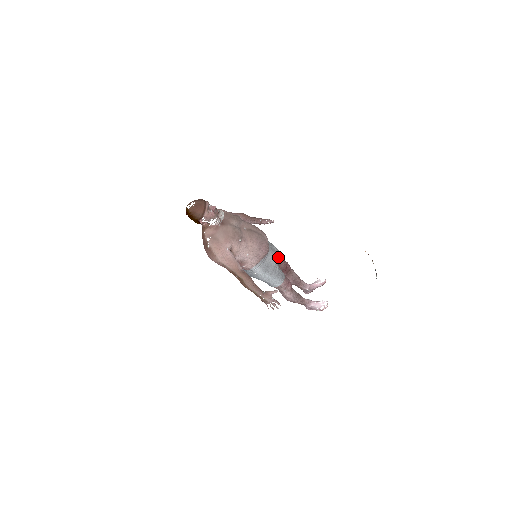
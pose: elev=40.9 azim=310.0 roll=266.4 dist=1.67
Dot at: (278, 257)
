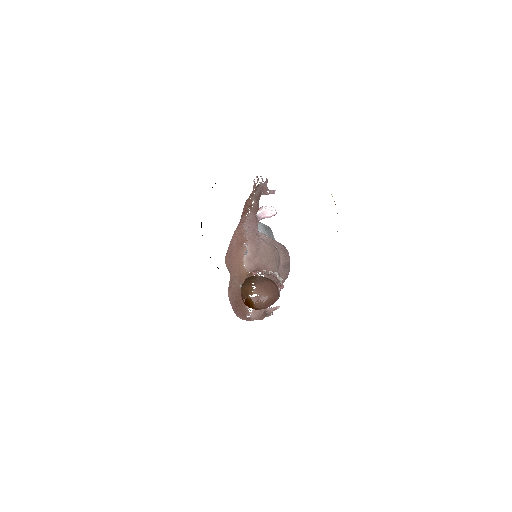
Dot at: occluded
